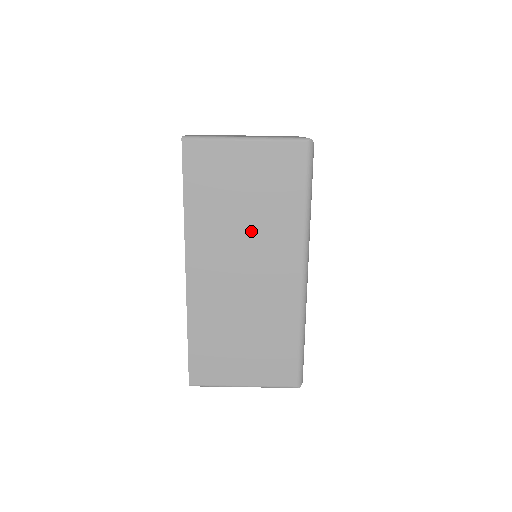
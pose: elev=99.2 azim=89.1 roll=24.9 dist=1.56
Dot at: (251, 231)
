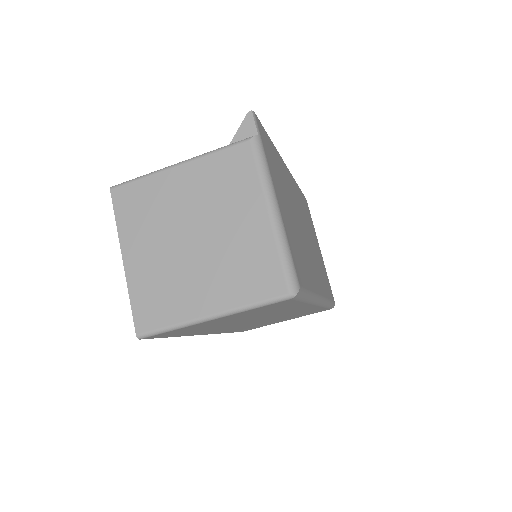
Dot at: (254, 318)
